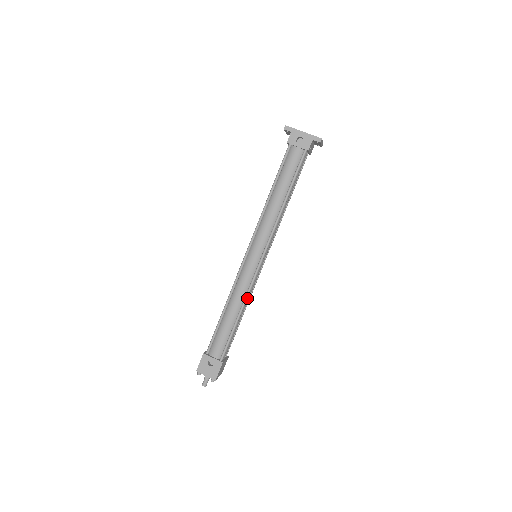
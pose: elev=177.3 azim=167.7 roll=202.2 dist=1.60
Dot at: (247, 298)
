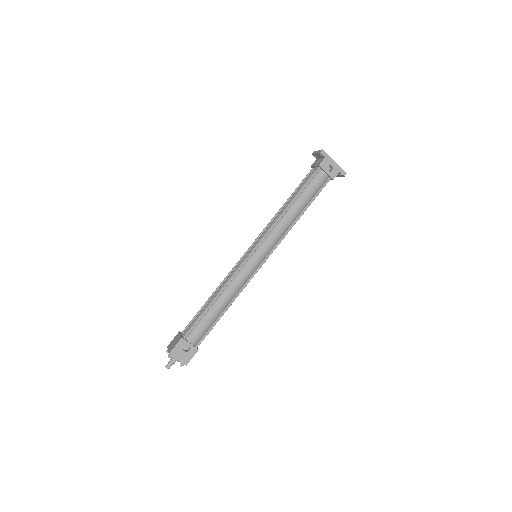
Dot at: (237, 293)
